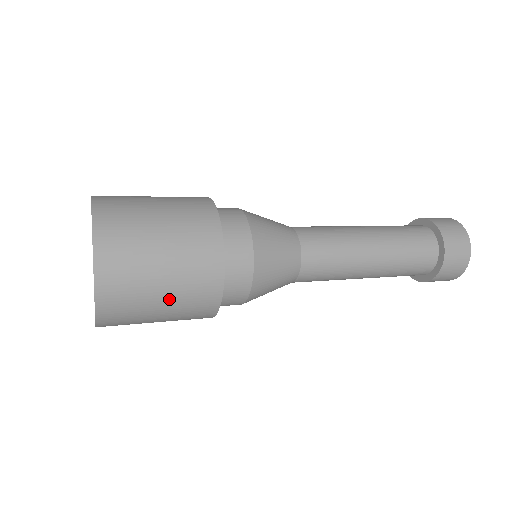
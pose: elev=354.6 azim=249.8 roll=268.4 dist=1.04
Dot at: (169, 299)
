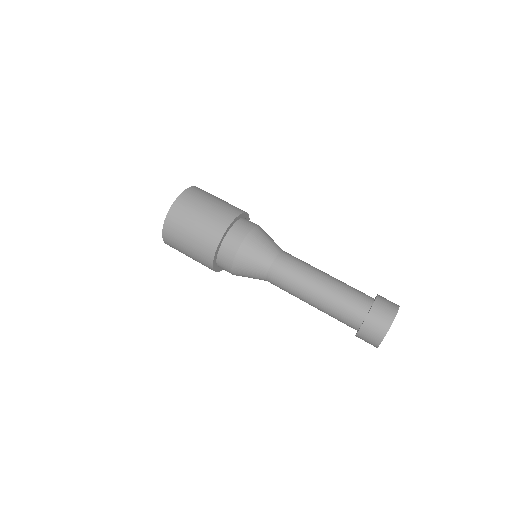
Dot at: occluded
